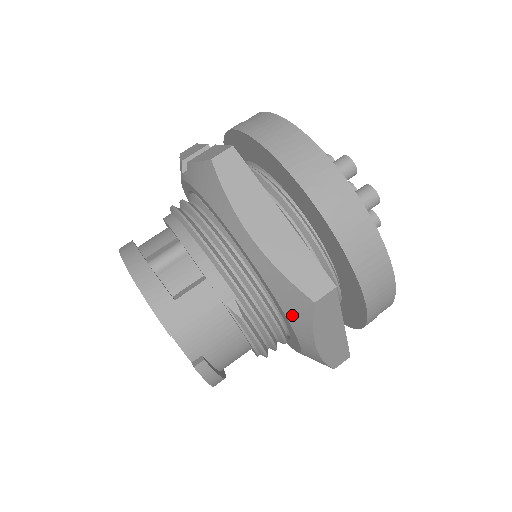
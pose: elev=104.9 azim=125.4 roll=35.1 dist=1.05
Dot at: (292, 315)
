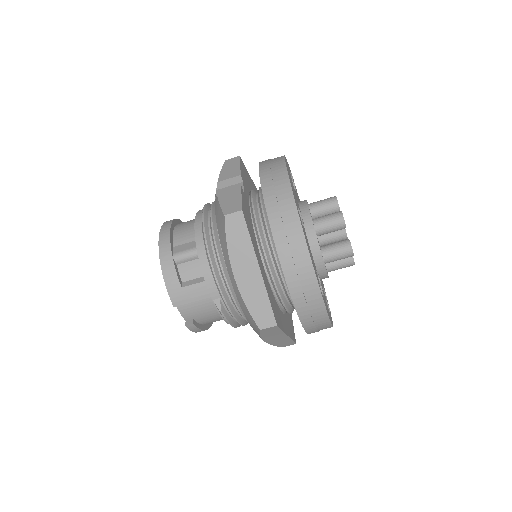
Dot at: (250, 324)
